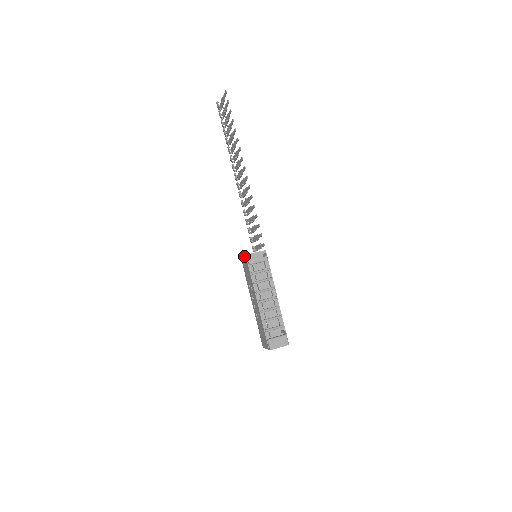
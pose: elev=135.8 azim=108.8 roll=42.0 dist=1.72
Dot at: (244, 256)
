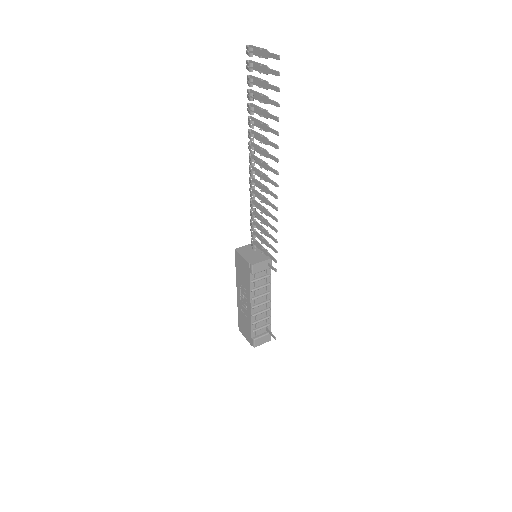
Dot at: (245, 260)
